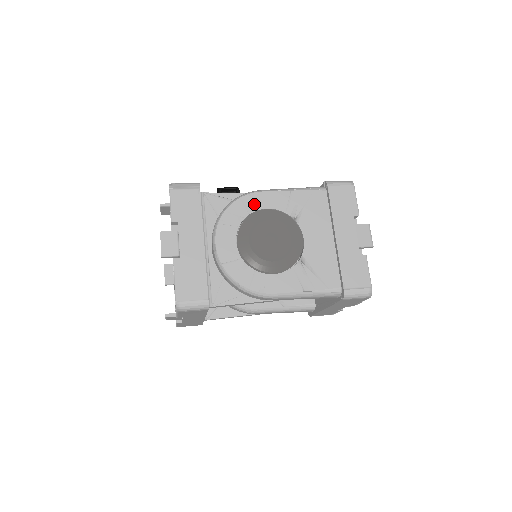
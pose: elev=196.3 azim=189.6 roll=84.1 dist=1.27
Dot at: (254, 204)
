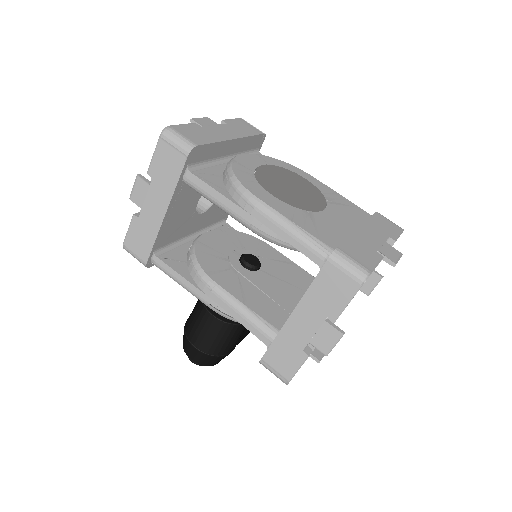
Dot at: (298, 173)
